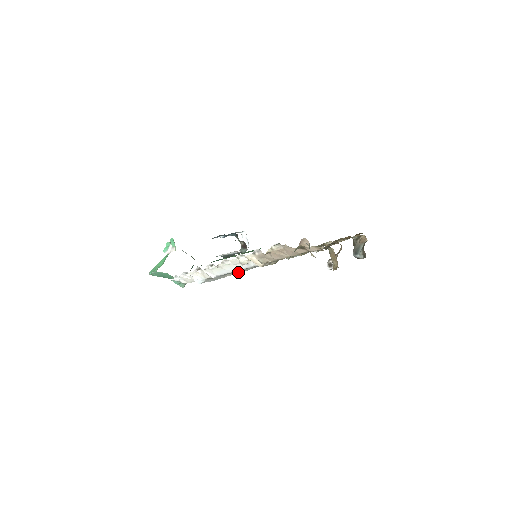
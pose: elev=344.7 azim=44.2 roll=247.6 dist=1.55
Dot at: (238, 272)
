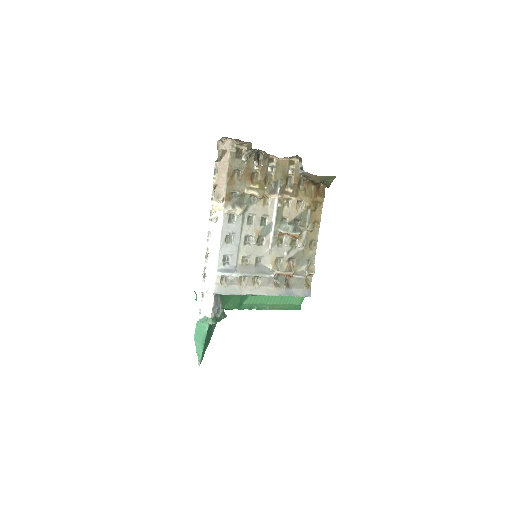
Dot at: (259, 293)
